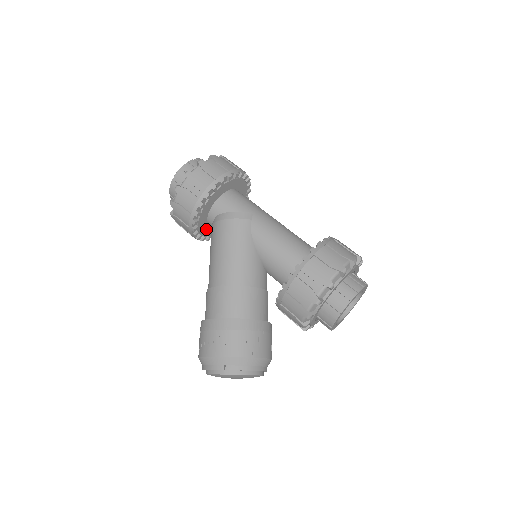
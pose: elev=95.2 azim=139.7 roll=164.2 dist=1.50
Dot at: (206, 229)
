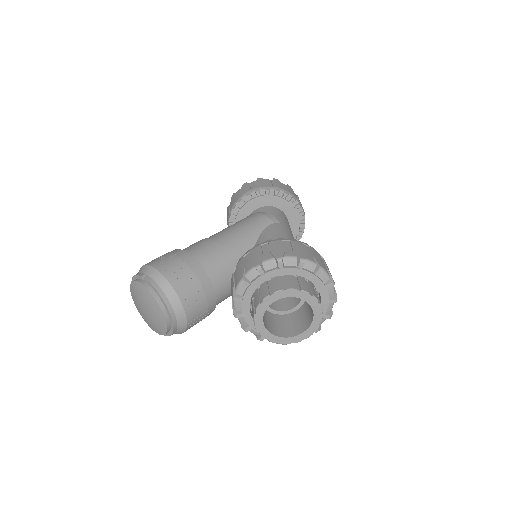
Dot at: occluded
